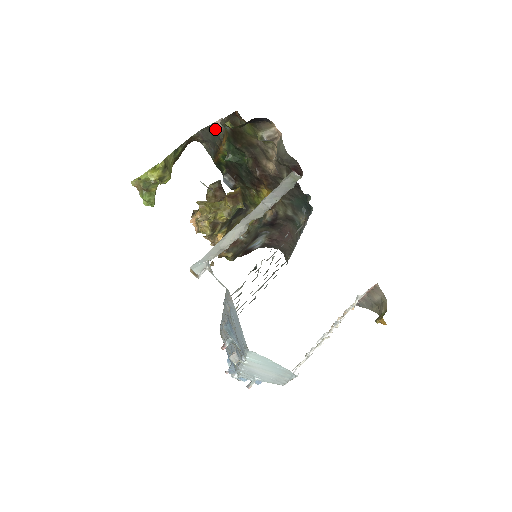
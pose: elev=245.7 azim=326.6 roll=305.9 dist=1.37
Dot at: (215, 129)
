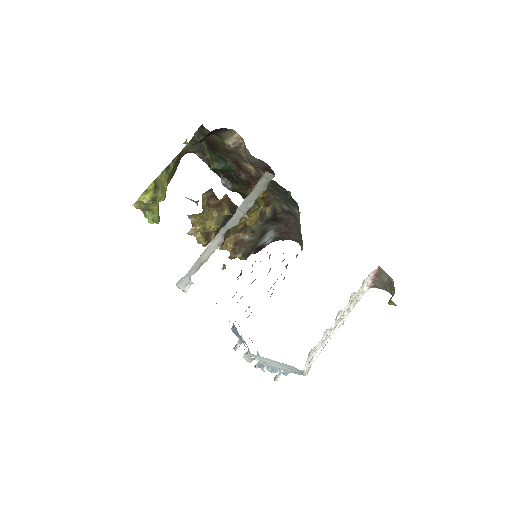
Dot at: (198, 140)
